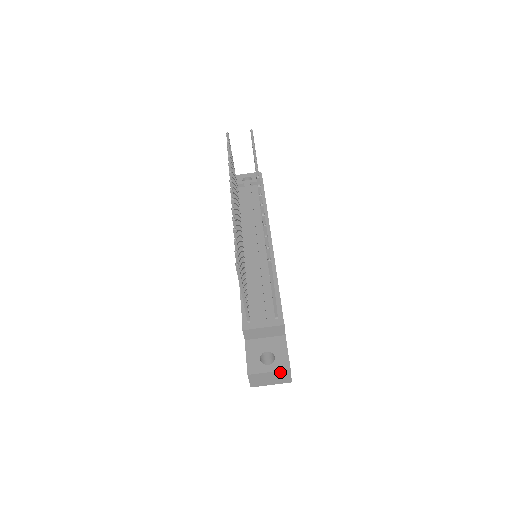
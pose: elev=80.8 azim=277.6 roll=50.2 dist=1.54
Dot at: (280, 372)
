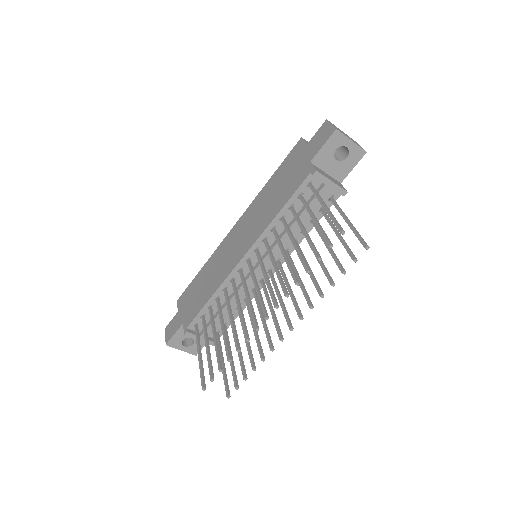
Dot at: (189, 351)
